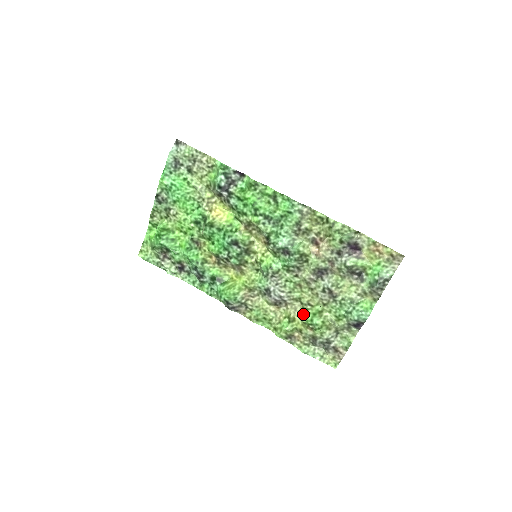
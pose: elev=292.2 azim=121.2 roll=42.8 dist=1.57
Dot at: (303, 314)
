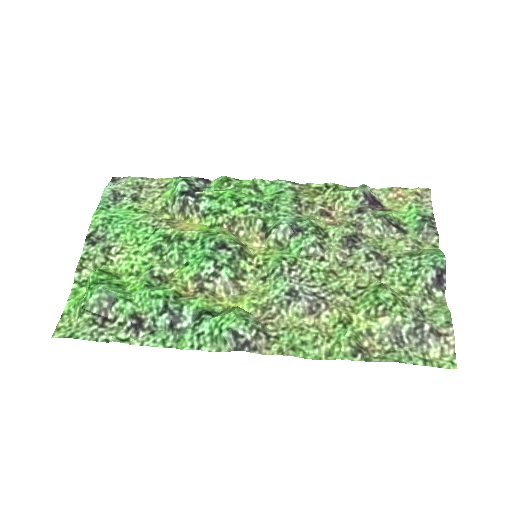
Dot at: (359, 304)
